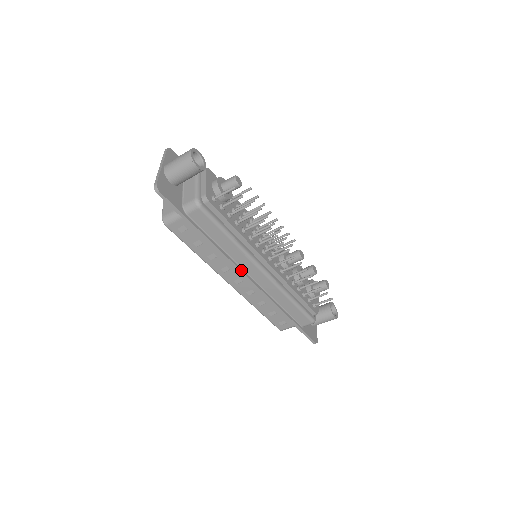
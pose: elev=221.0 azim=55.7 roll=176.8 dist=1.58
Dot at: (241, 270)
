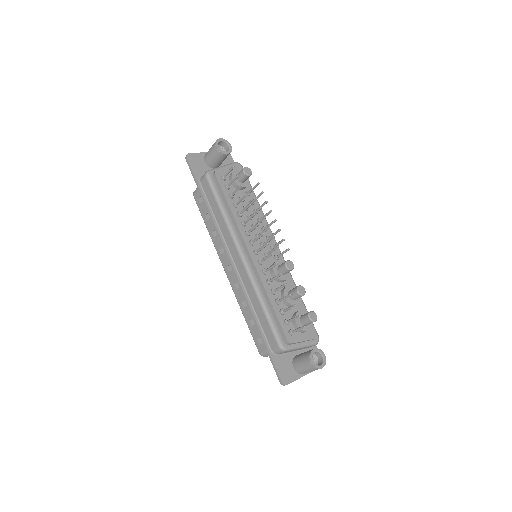
Dot at: (226, 249)
